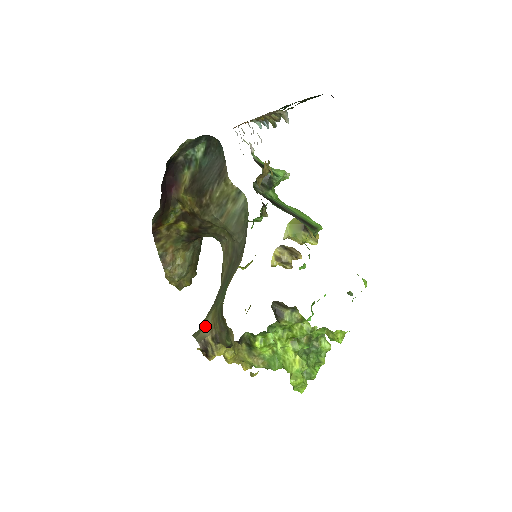
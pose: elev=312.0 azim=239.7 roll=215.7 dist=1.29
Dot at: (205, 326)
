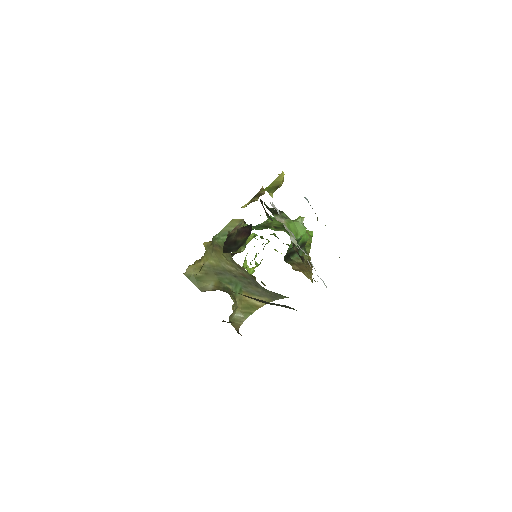
Dot at: (207, 285)
